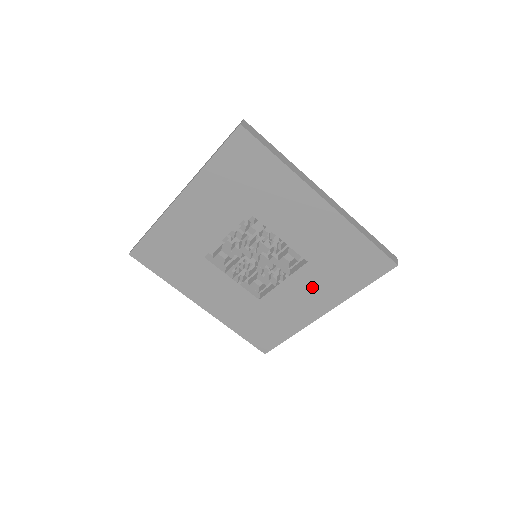
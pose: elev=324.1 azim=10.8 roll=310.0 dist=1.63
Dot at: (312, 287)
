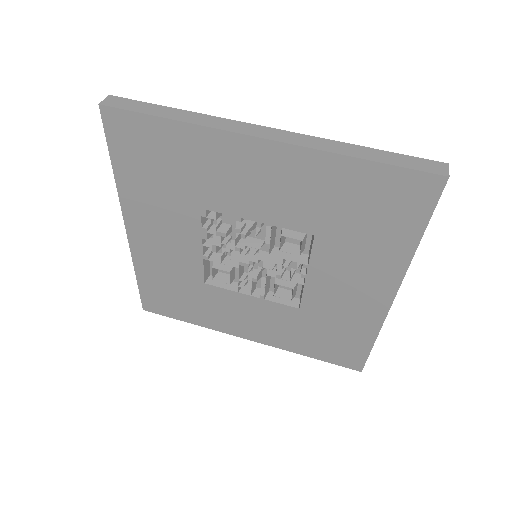
Dot at: (348, 267)
